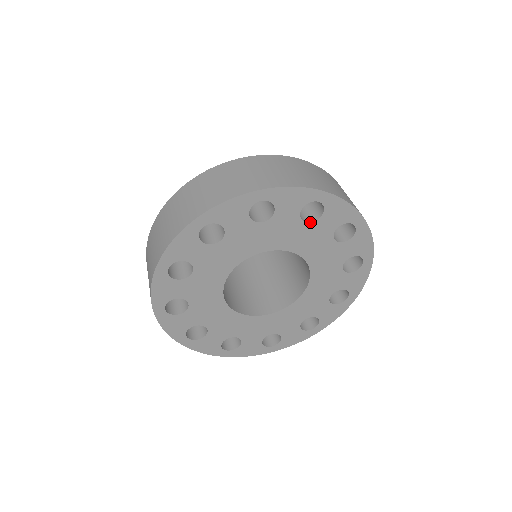
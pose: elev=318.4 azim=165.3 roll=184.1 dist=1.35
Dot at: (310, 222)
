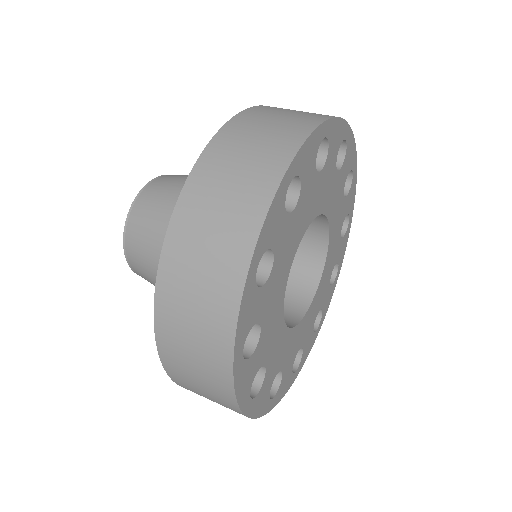
Dot at: (338, 170)
